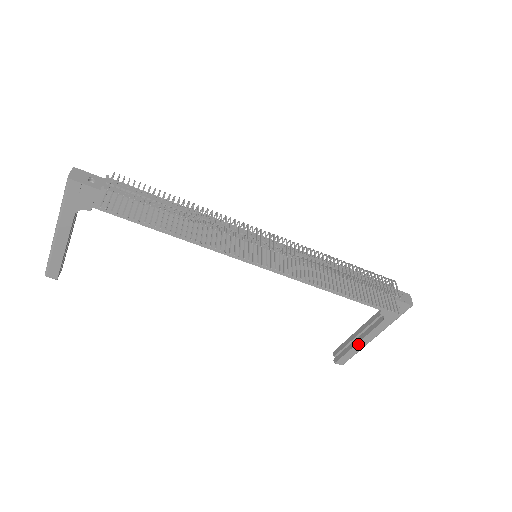
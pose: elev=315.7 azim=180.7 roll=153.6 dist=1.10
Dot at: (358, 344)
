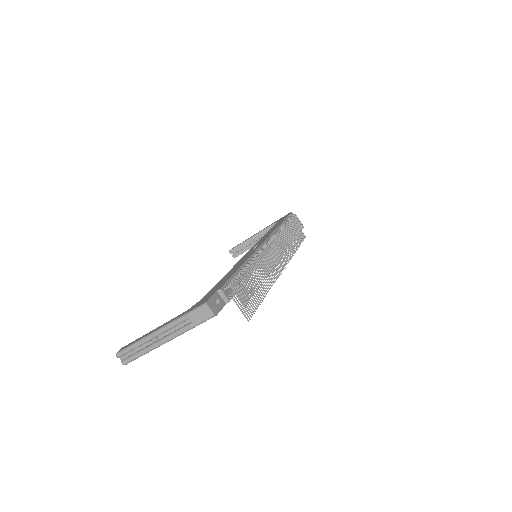
Dot at: occluded
